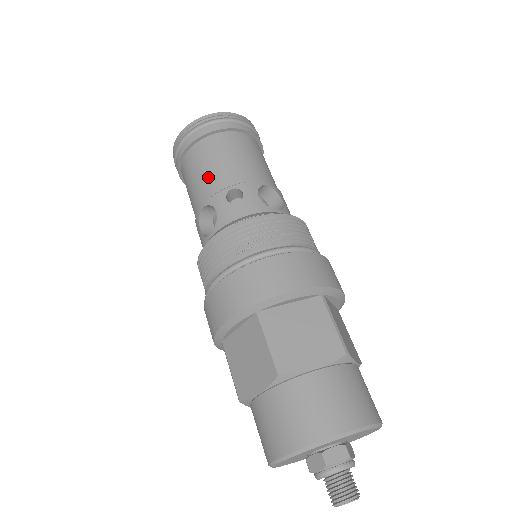
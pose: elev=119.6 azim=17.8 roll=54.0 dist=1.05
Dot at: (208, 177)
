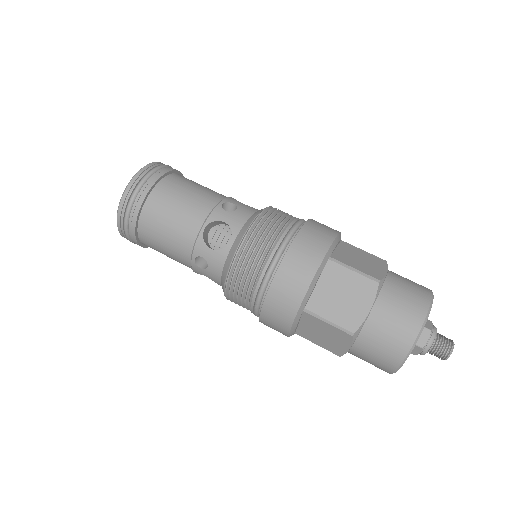
Dot at: (192, 205)
